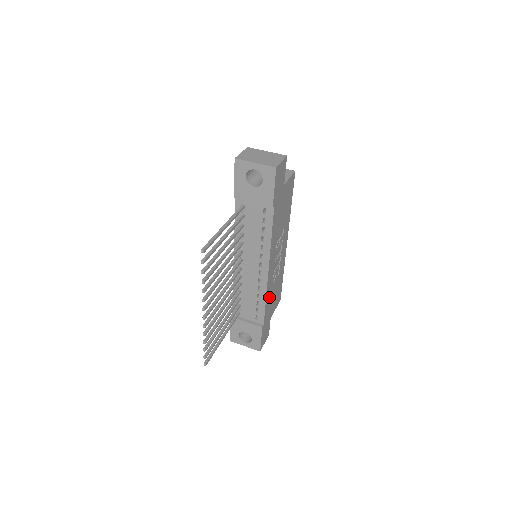
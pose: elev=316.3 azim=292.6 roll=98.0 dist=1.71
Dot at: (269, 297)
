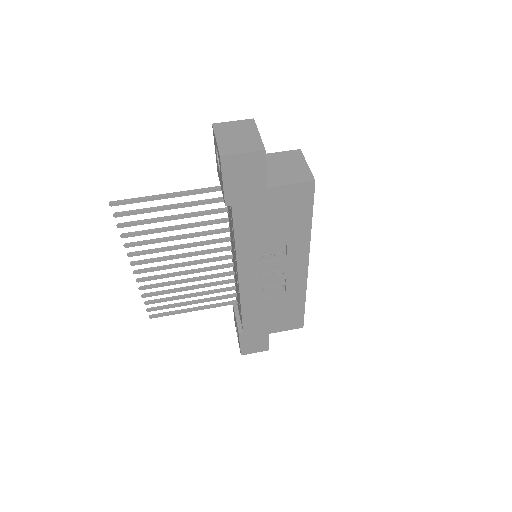
Dot at: (255, 309)
